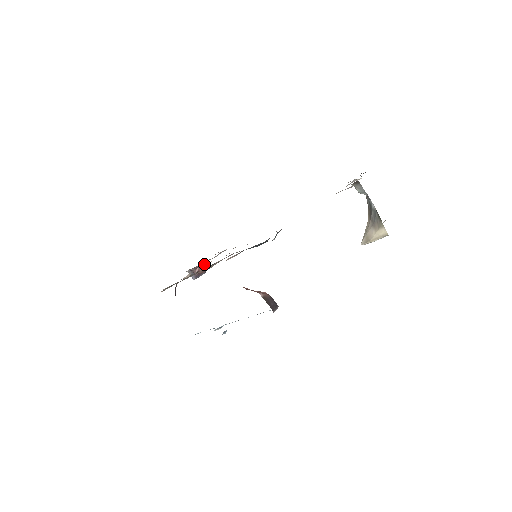
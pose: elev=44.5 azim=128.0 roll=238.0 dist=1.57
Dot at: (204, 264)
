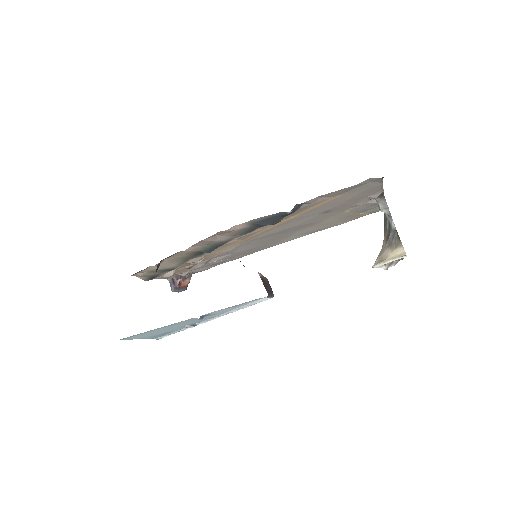
Dot at: (188, 279)
